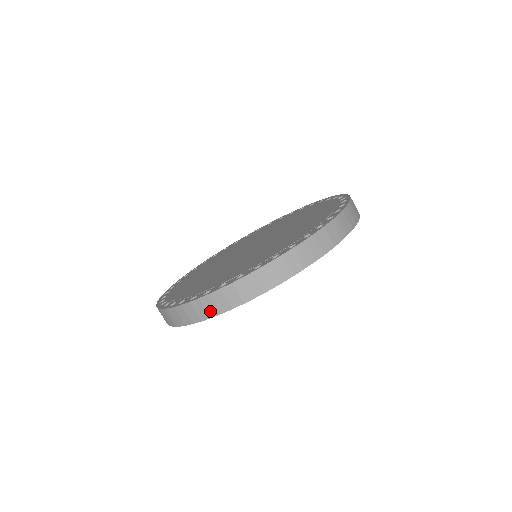
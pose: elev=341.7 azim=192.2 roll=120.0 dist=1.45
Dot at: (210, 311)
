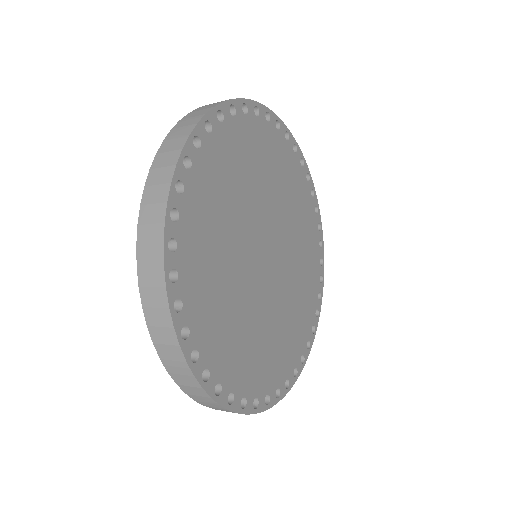
Dot at: (157, 281)
